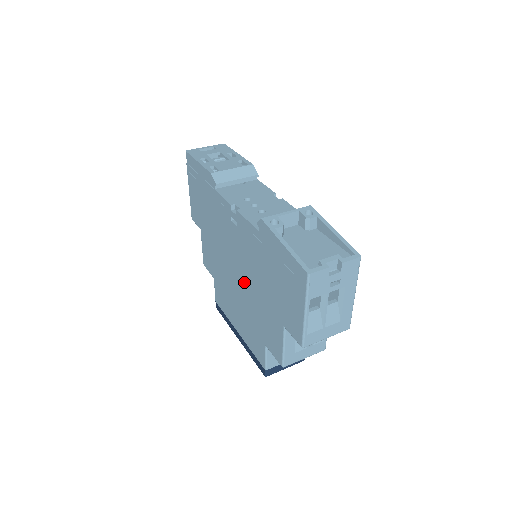
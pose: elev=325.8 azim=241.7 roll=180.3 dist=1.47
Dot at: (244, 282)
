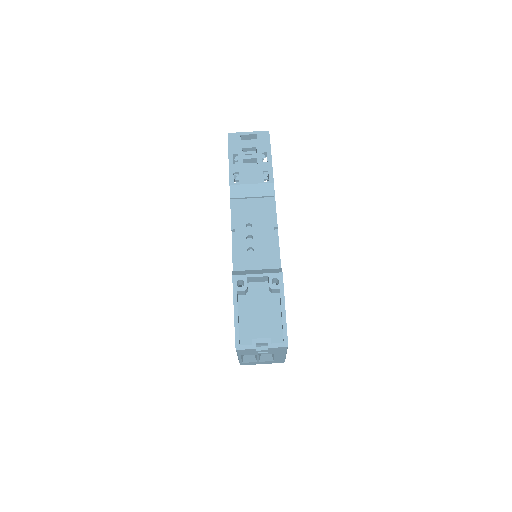
Dot at: occluded
